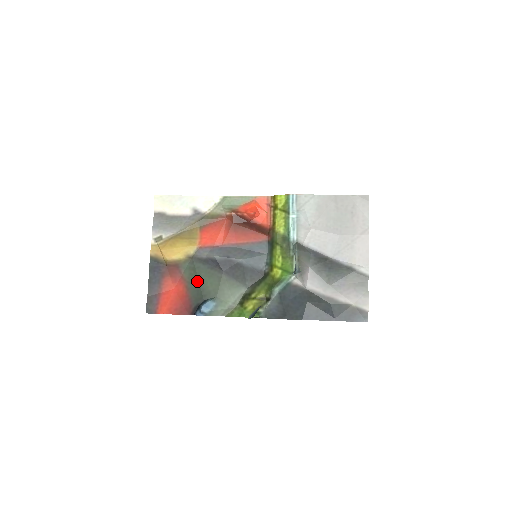
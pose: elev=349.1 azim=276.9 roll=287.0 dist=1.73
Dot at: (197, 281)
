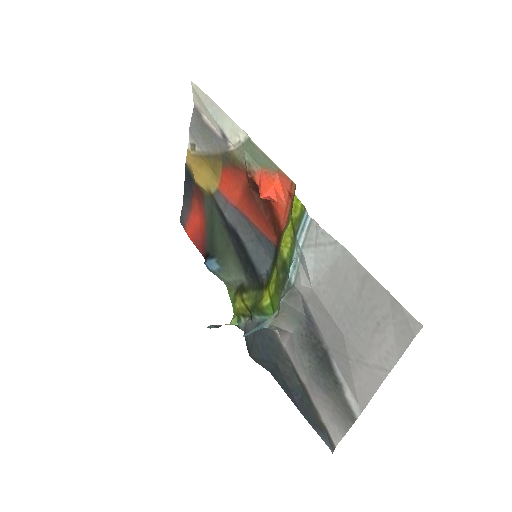
Dot at: (212, 228)
